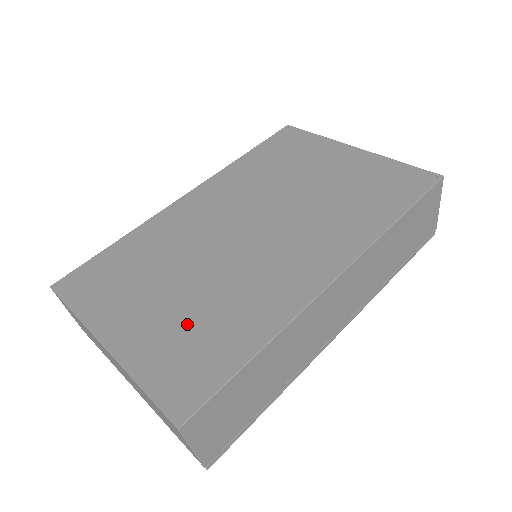
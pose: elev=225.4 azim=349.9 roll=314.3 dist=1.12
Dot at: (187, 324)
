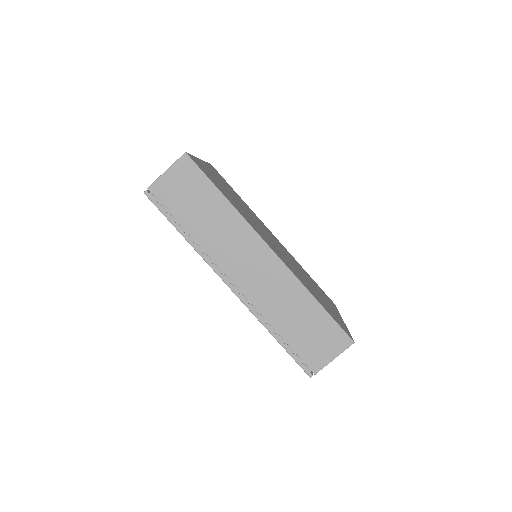
Dot at: occluded
